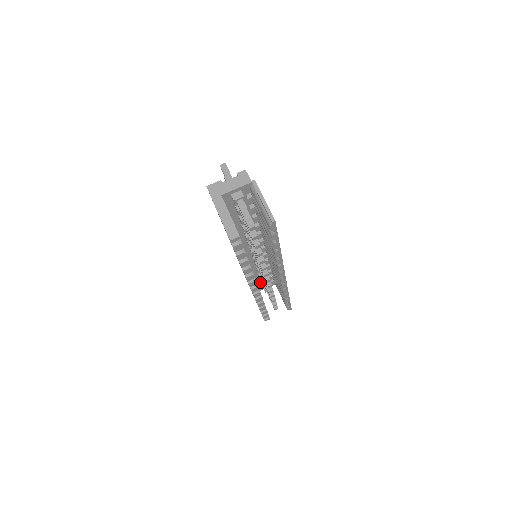
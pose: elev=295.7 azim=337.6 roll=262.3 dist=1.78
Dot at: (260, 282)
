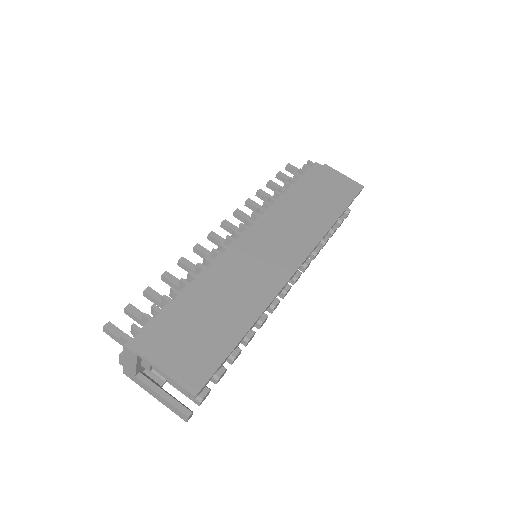
Dot at: occluded
